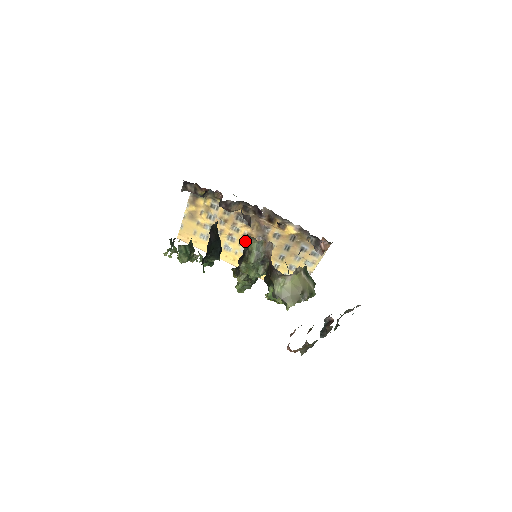
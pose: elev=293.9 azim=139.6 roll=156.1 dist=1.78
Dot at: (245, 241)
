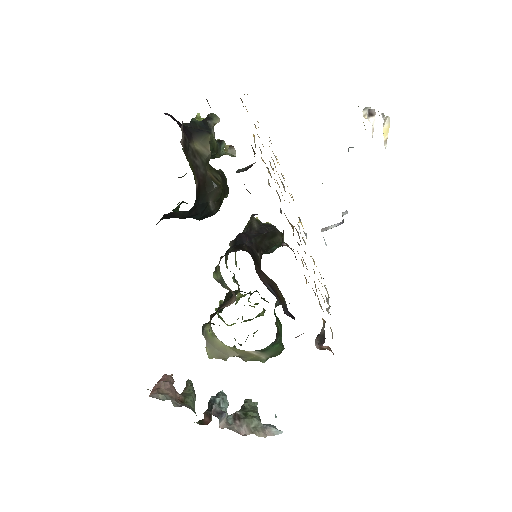
Dot at: occluded
